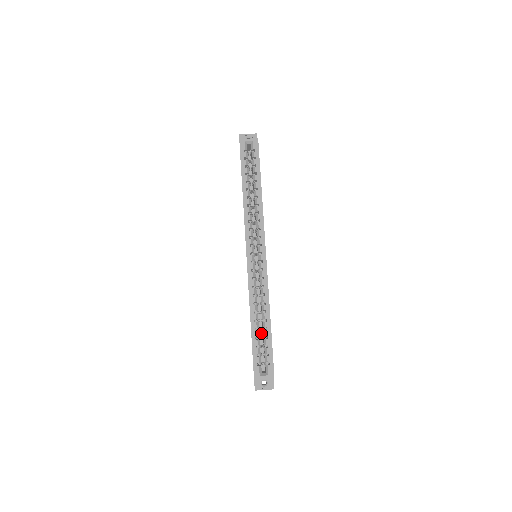
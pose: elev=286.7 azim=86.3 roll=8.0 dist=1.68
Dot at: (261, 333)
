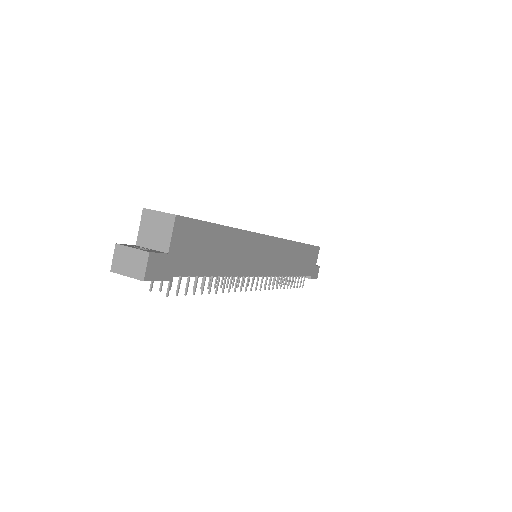
Dot at: occluded
